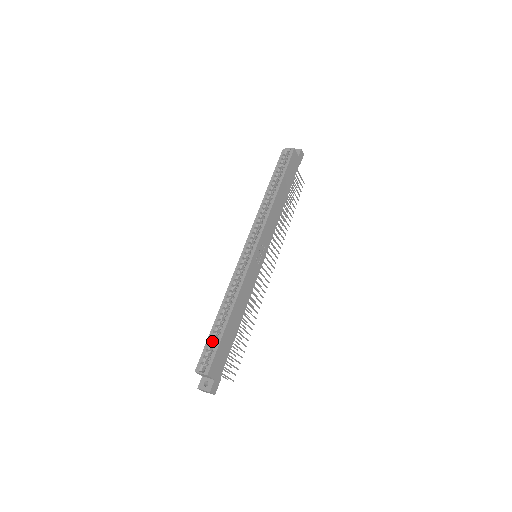
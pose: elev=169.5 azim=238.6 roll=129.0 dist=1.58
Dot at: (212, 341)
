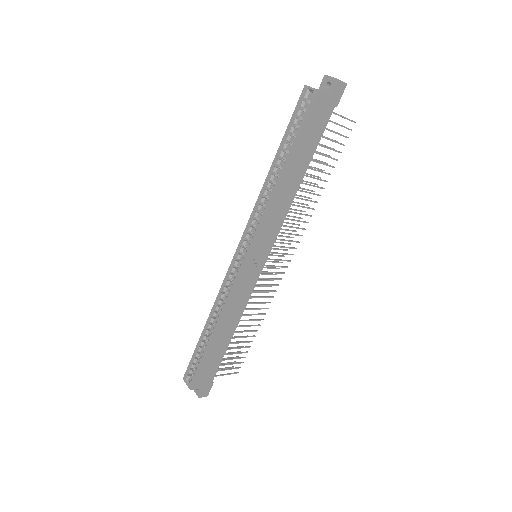
Dot at: (198, 355)
